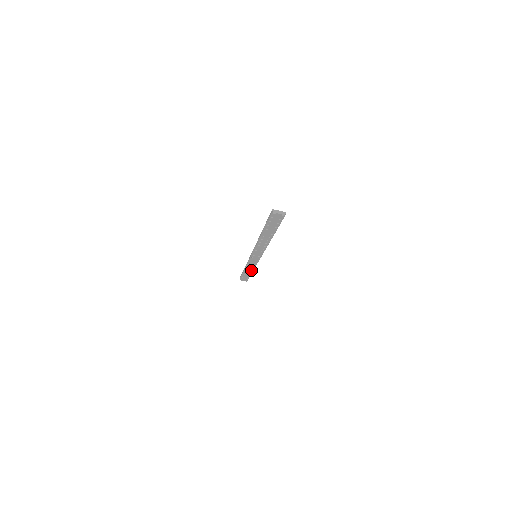
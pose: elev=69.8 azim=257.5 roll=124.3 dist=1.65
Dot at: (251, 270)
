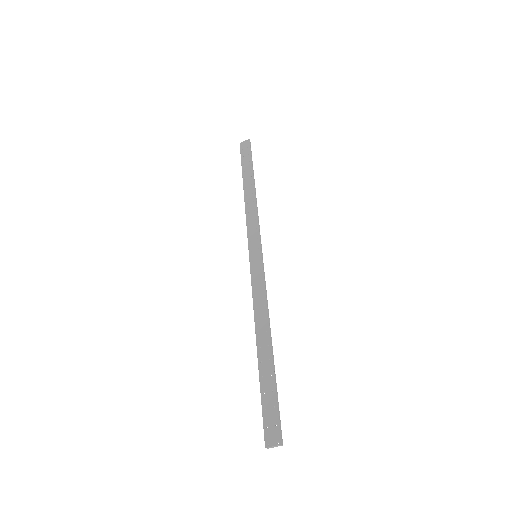
Dot at: (253, 194)
